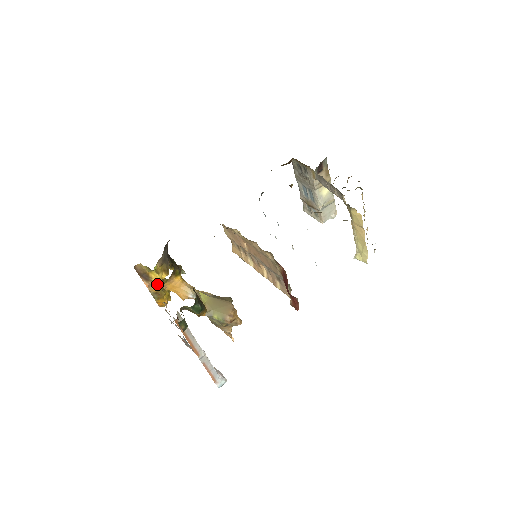
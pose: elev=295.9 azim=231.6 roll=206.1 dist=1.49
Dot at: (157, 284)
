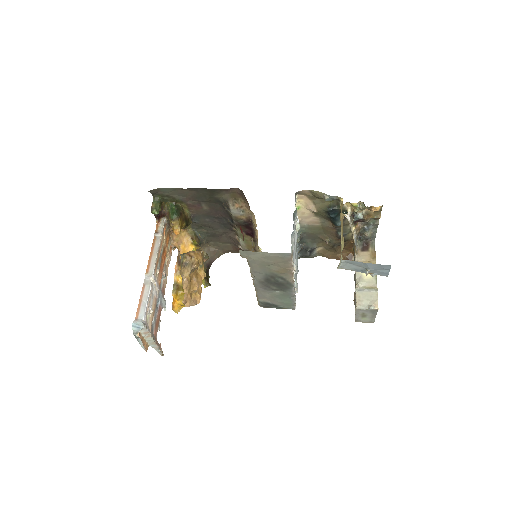
Dot at: occluded
